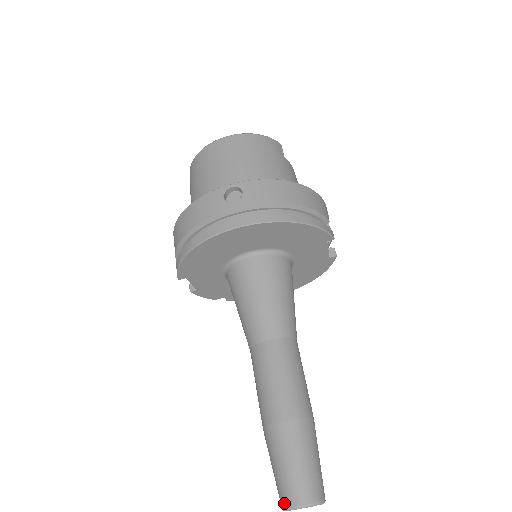
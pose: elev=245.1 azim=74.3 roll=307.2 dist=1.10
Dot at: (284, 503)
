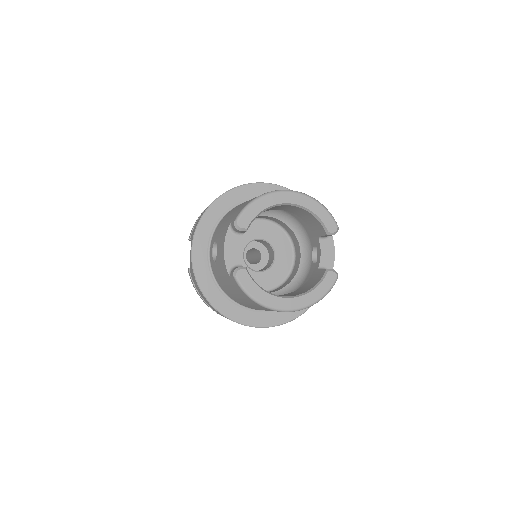
Dot at: occluded
